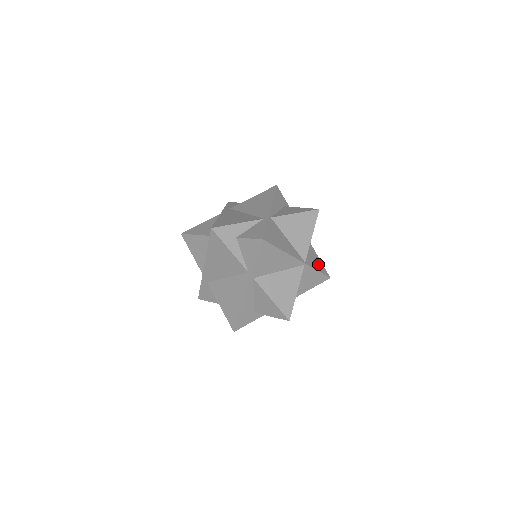
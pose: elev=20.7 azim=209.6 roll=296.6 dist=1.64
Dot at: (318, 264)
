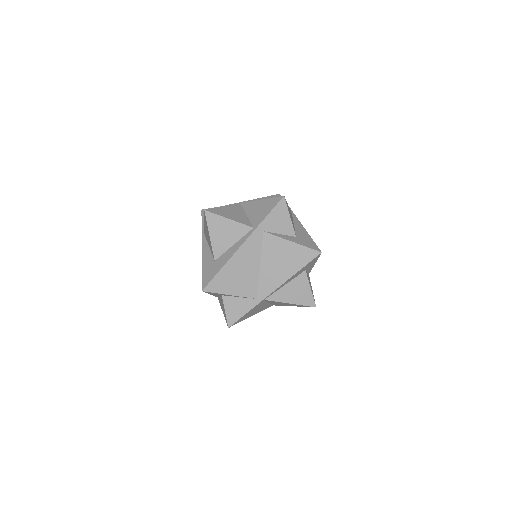
Dot at: occluded
